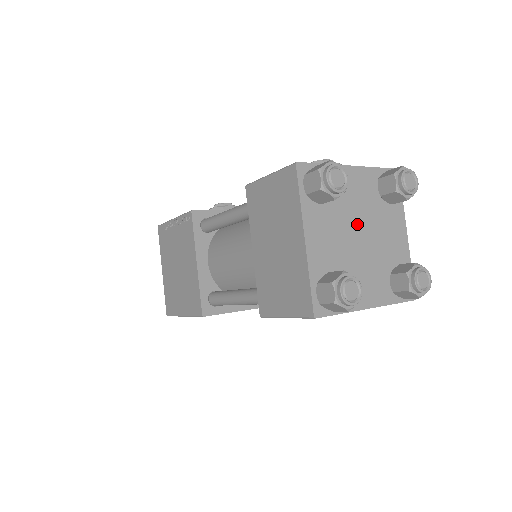
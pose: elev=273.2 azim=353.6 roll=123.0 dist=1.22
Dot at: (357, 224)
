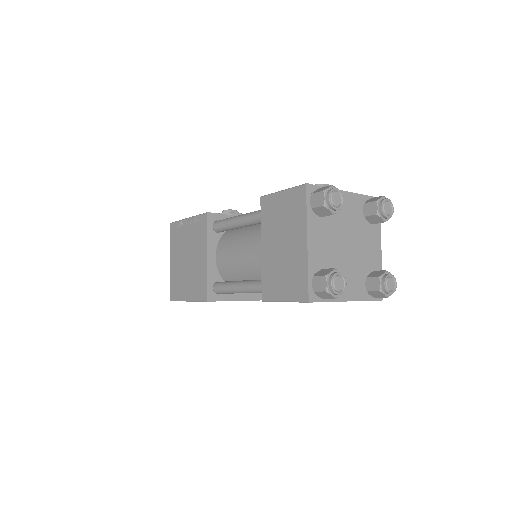
Dot at: (345, 236)
